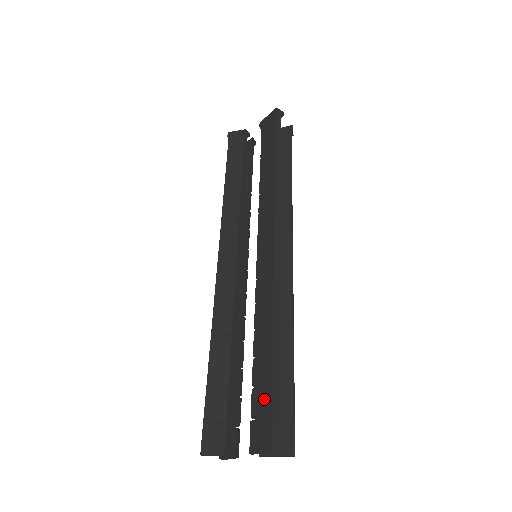
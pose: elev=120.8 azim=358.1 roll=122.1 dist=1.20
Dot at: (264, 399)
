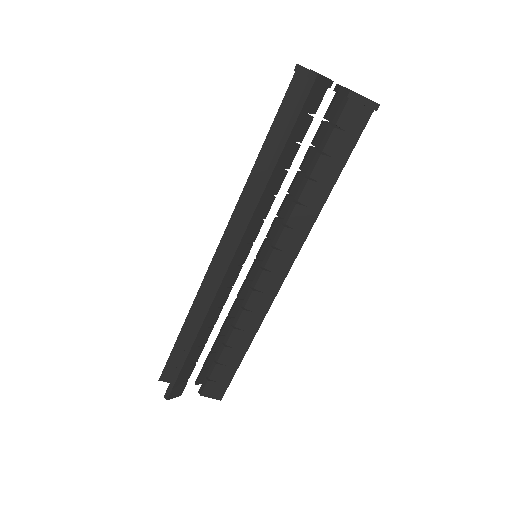
Dot at: (226, 375)
